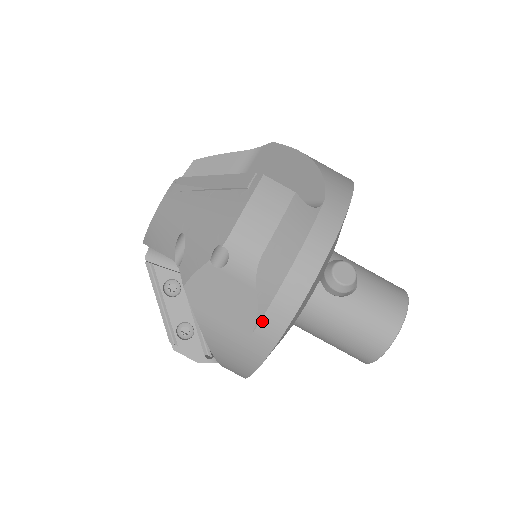
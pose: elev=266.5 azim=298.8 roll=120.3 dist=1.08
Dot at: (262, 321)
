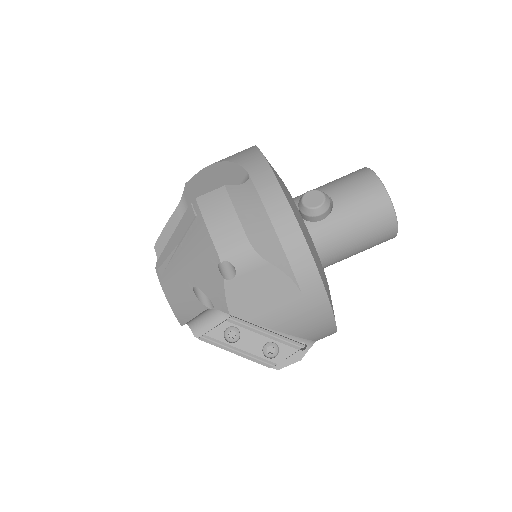
Dot at: (297, 278)
